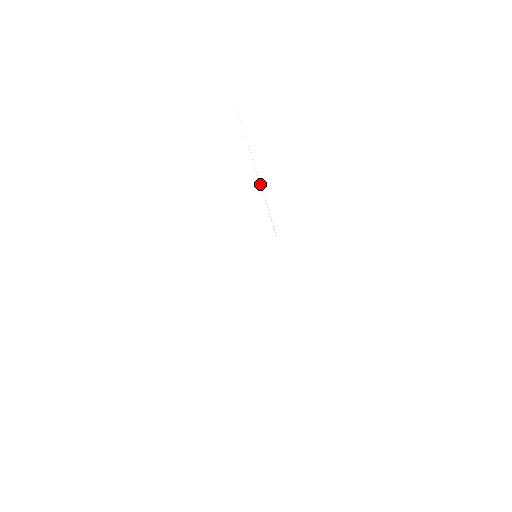
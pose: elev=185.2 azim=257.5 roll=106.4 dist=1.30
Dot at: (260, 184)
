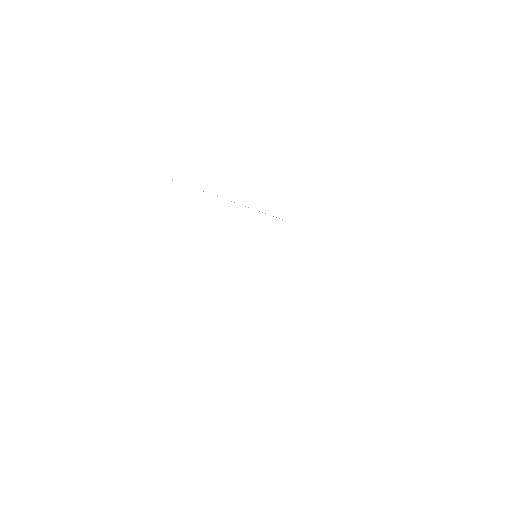
Dot at: occluded
